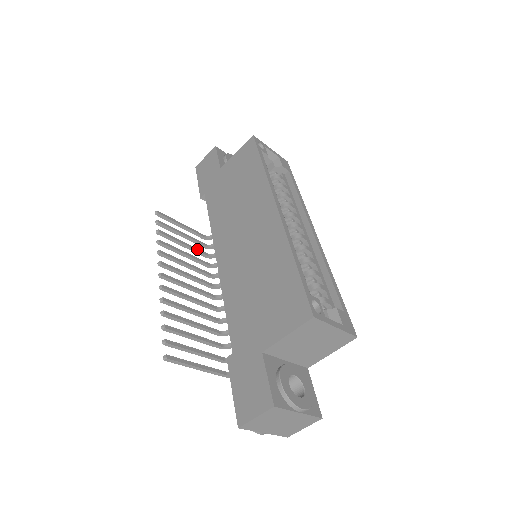
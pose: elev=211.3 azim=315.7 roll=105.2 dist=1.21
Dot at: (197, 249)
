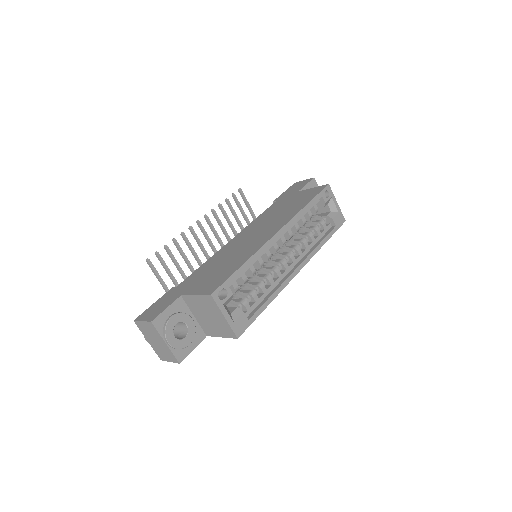
Dot at: occluded
